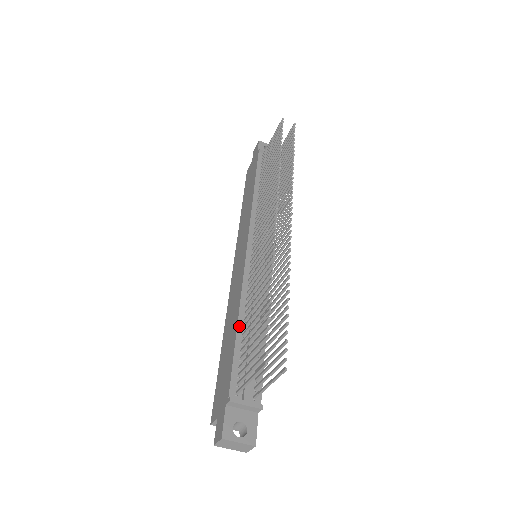
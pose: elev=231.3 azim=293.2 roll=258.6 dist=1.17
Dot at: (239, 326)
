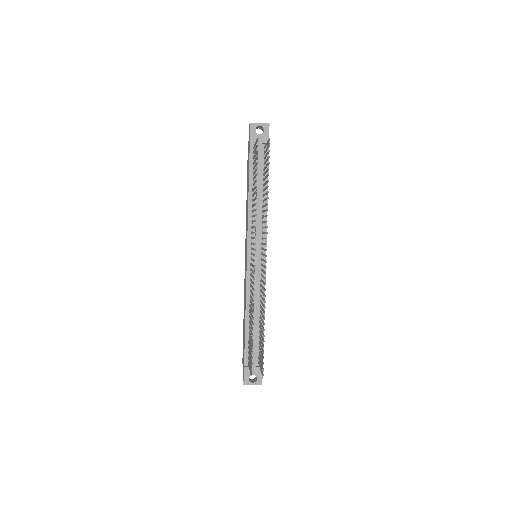
Dot at: (246, 321)
